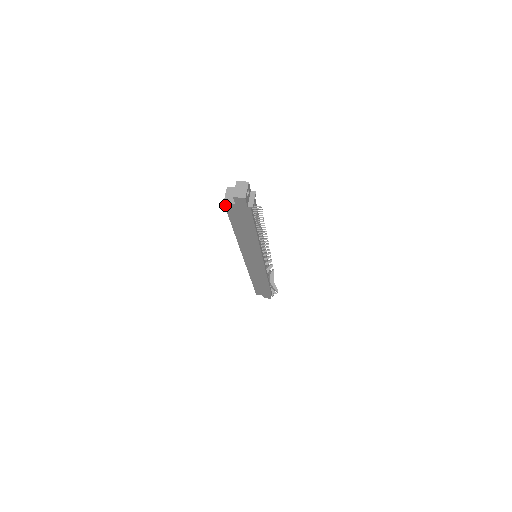
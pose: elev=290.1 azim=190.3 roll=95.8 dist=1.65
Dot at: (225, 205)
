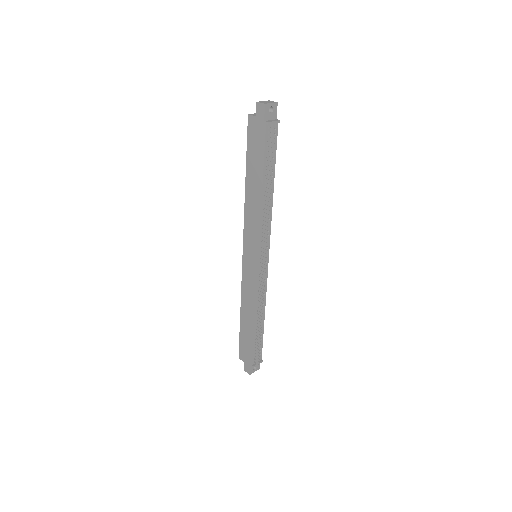
Dot at: (248, 120)
